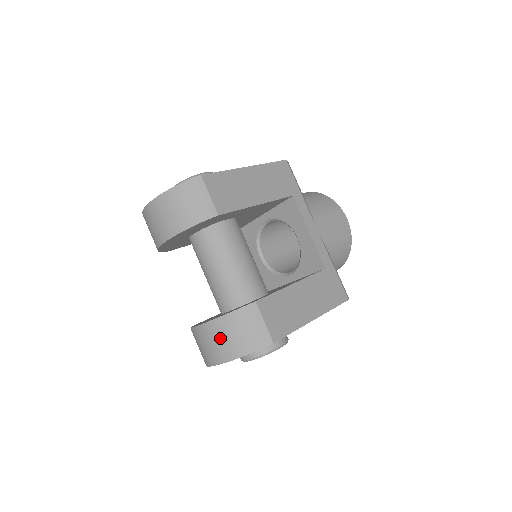
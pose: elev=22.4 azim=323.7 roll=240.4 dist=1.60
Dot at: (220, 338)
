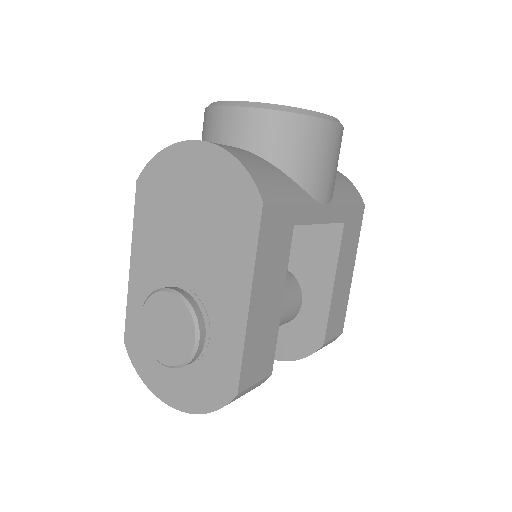
Dot at: occluded
